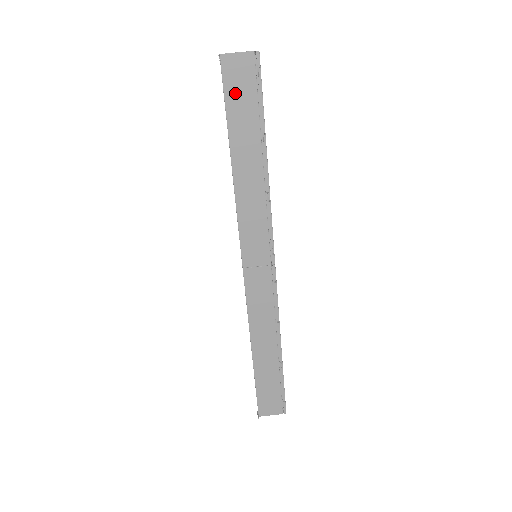
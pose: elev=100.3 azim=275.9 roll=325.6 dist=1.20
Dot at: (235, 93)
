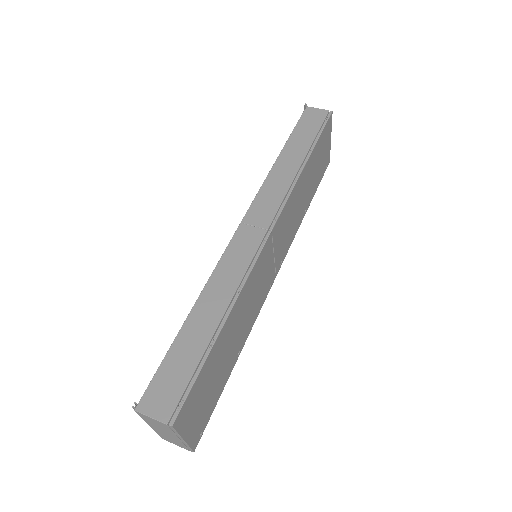
Dot at: (305, 123)
